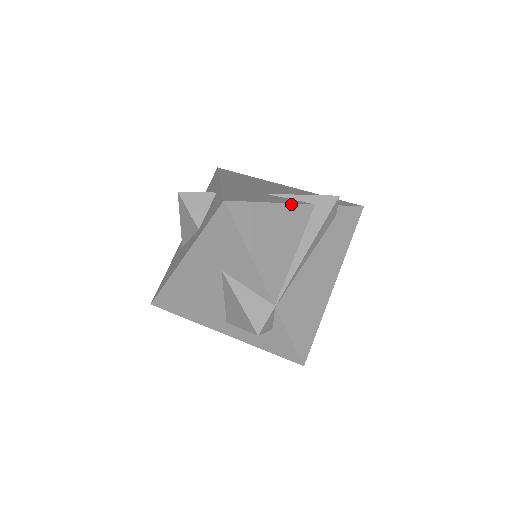
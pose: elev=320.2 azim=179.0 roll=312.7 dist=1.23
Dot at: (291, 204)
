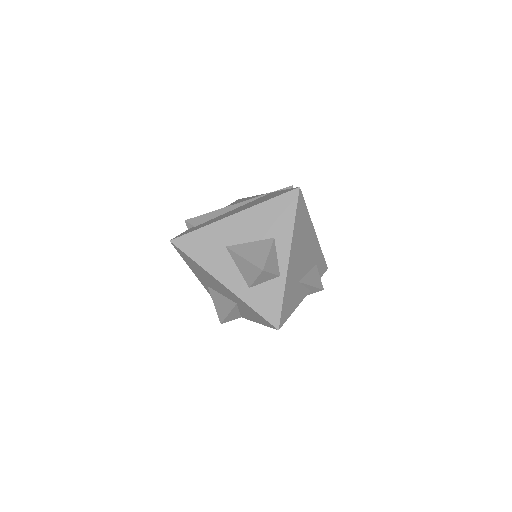
Dot at: occluded
